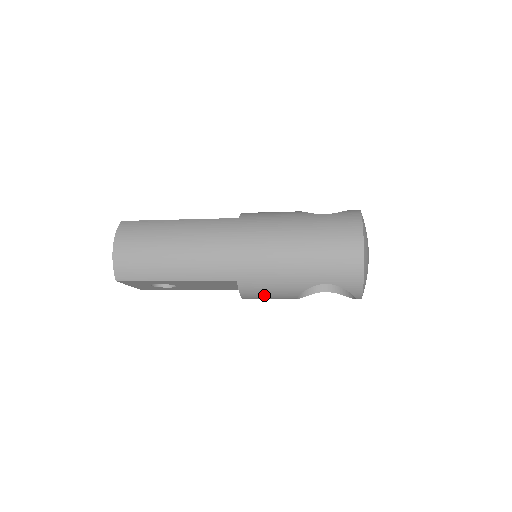
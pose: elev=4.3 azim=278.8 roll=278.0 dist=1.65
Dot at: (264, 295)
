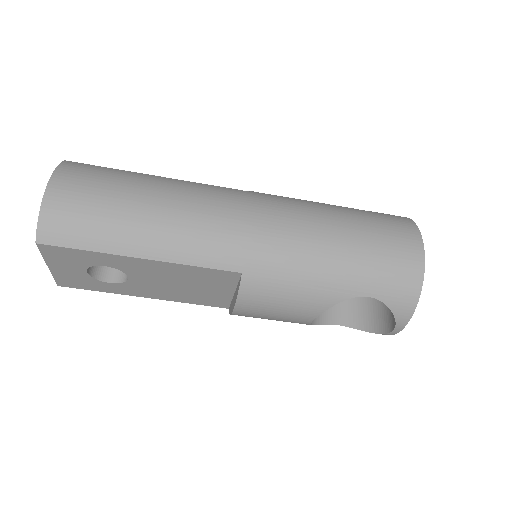
Dot at: (272, 306)
